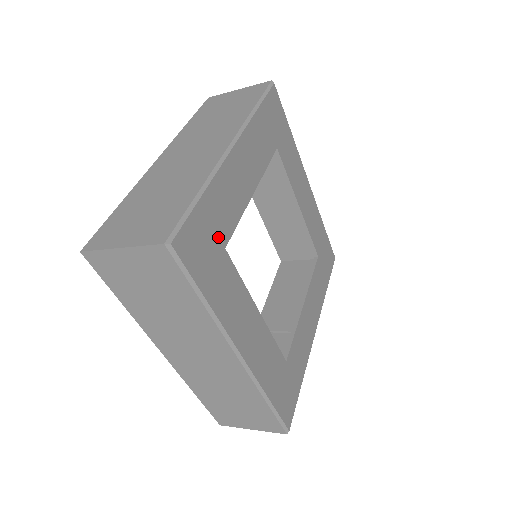
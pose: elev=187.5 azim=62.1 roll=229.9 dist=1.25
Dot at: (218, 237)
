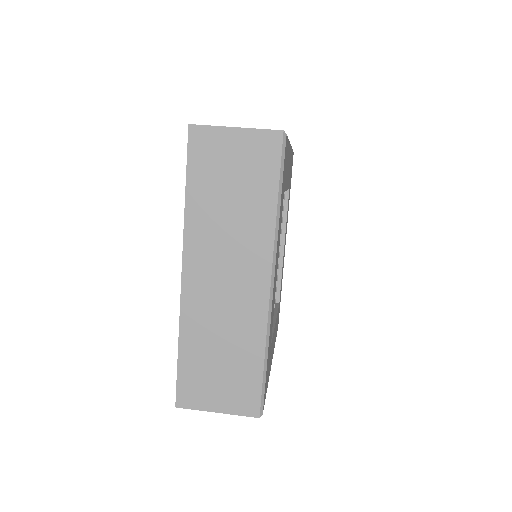
Dot at: occluded
